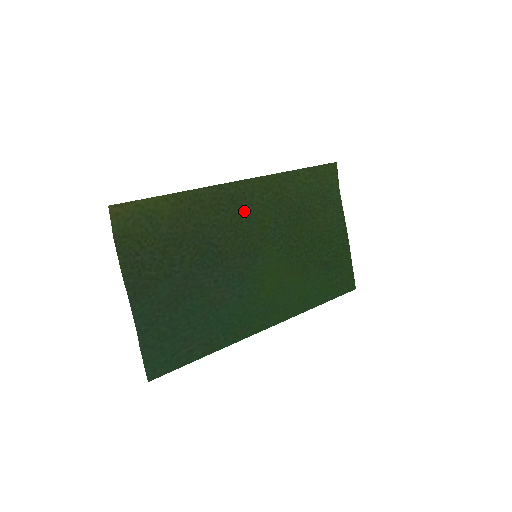
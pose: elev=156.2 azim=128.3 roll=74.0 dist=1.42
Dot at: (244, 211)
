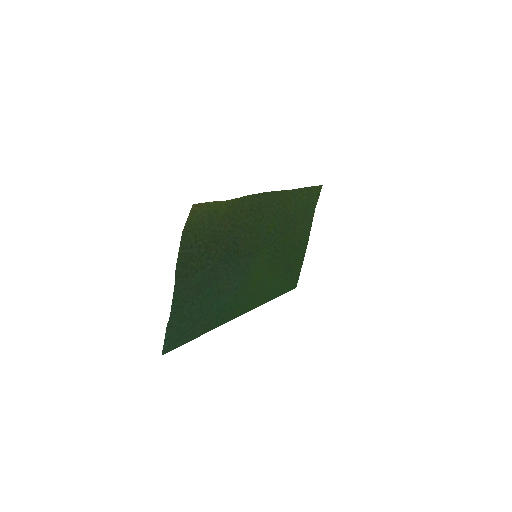
Dot at: (262, 217)
